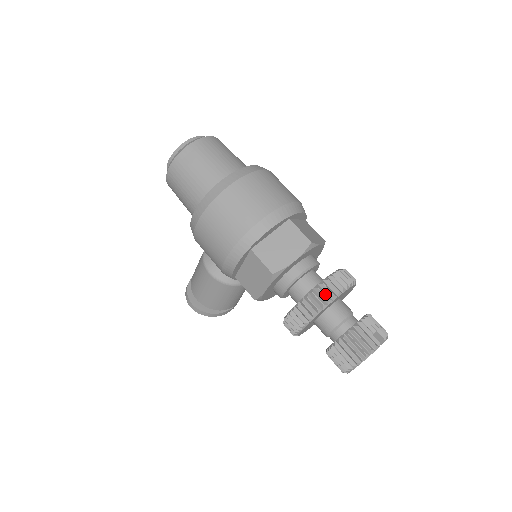
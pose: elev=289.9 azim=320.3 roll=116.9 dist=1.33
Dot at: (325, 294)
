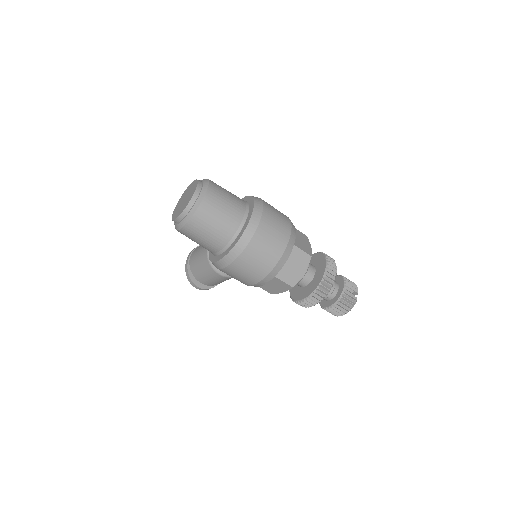
Dot at: (327, 287)
